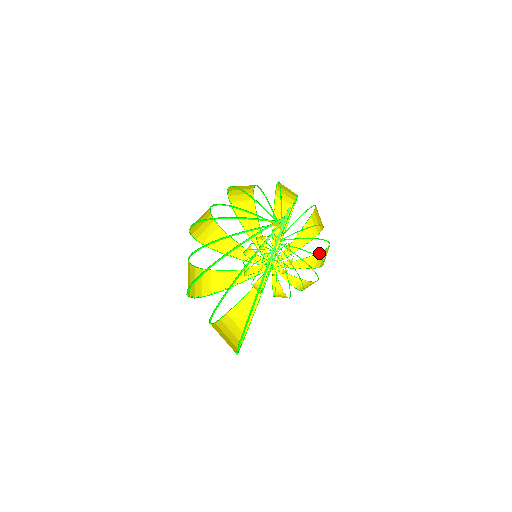
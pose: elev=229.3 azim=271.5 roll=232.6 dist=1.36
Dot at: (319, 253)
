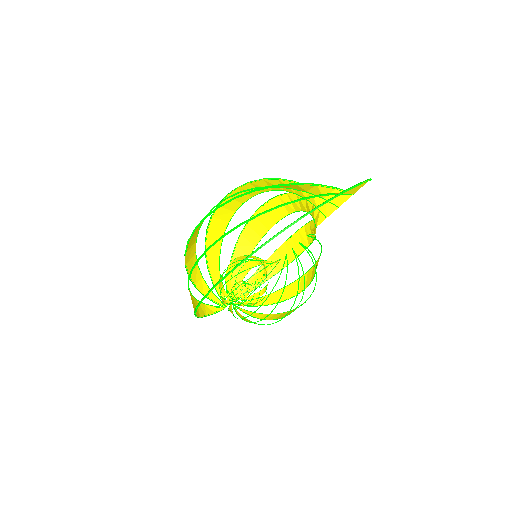
Dot at: (283, 313)
